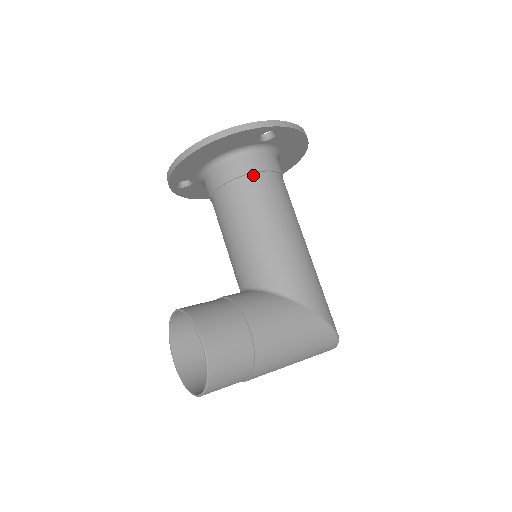
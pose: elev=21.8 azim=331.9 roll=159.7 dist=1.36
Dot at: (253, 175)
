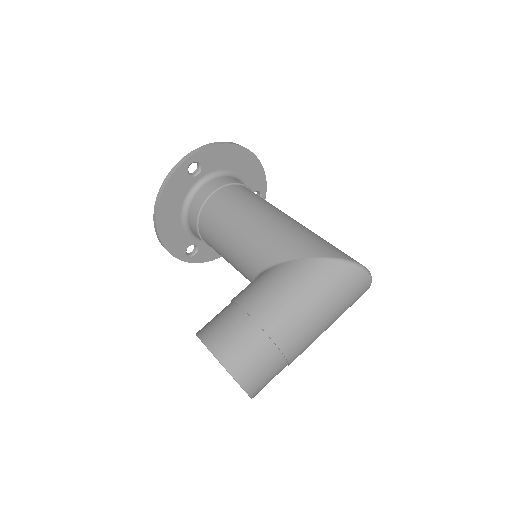
Dot at: (207, 203)
